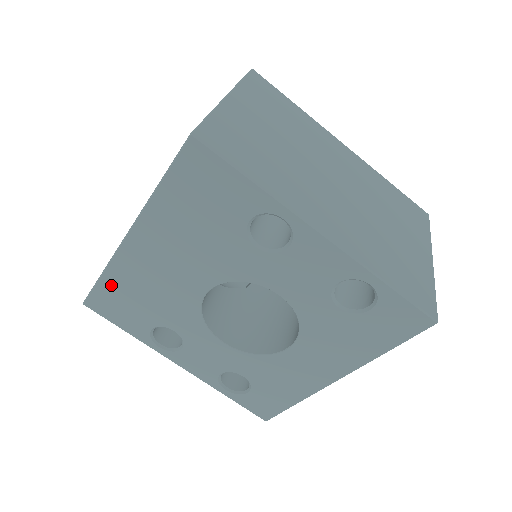
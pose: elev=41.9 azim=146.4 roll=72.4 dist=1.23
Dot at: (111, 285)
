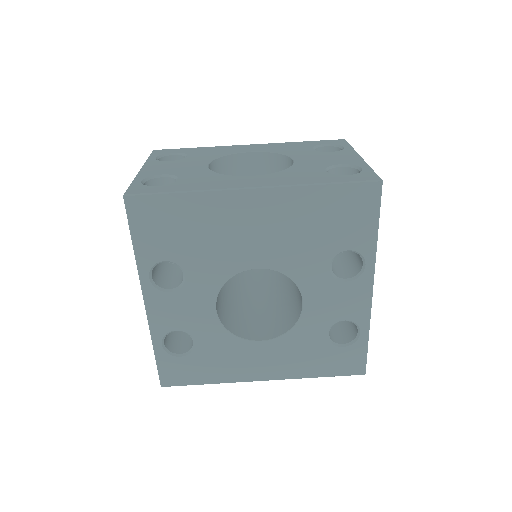
Dot at: (181, 205)
